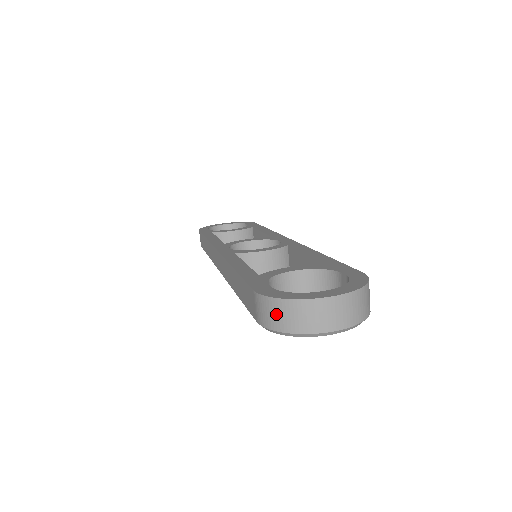
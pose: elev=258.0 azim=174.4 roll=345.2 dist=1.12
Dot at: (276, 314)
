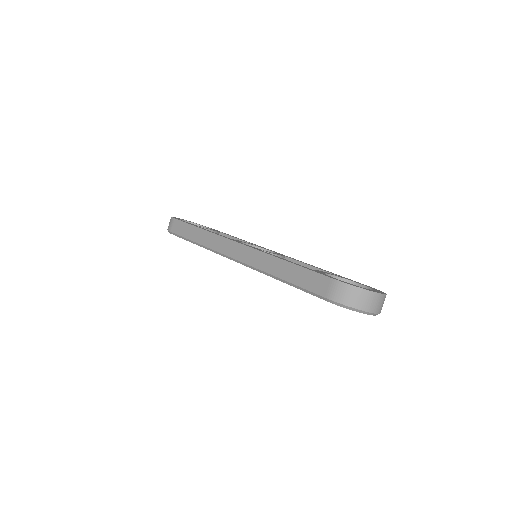
Dot at: (350, 295)
